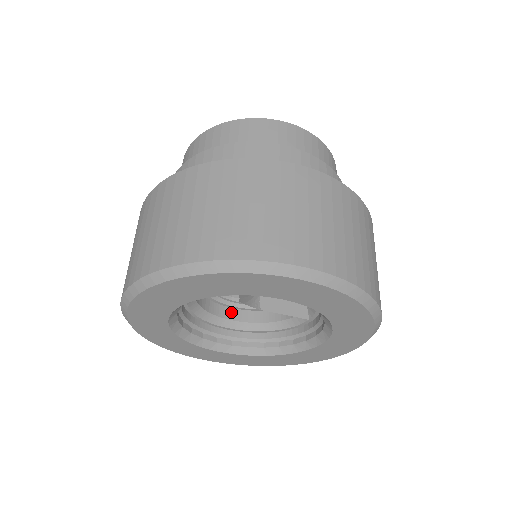
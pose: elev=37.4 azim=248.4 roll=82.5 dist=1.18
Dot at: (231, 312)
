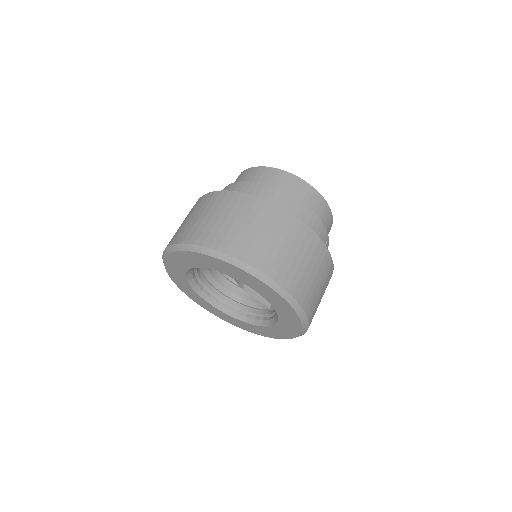
Dot at: (226, 282)
